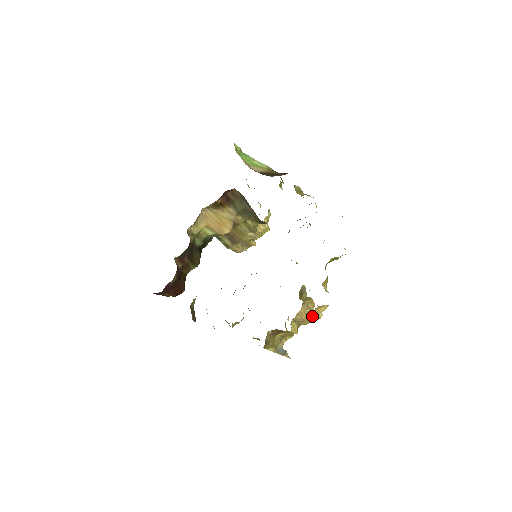
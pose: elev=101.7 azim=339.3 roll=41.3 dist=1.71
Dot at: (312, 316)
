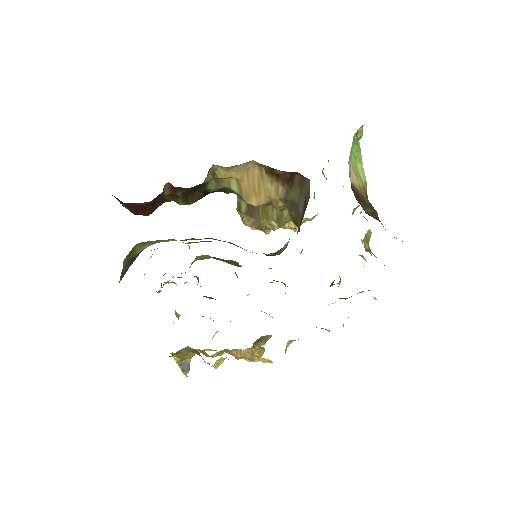
Dot at: occluded
